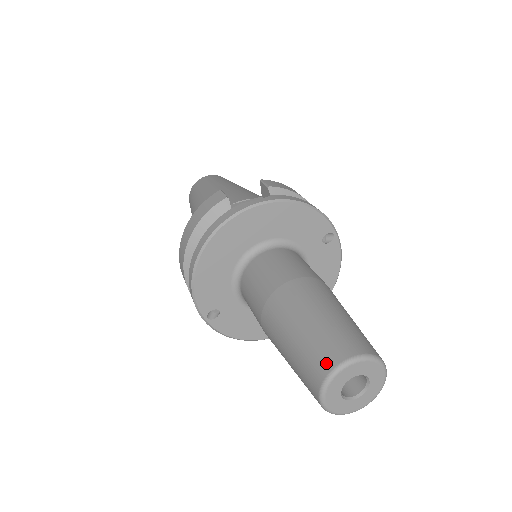
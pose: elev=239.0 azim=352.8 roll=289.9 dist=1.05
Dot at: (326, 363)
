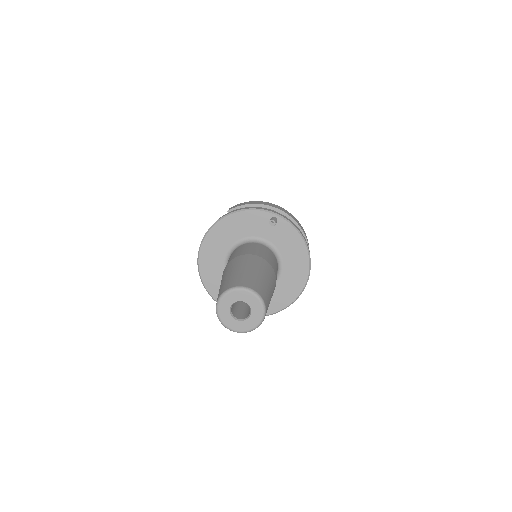
Dot at: (216, 304)
